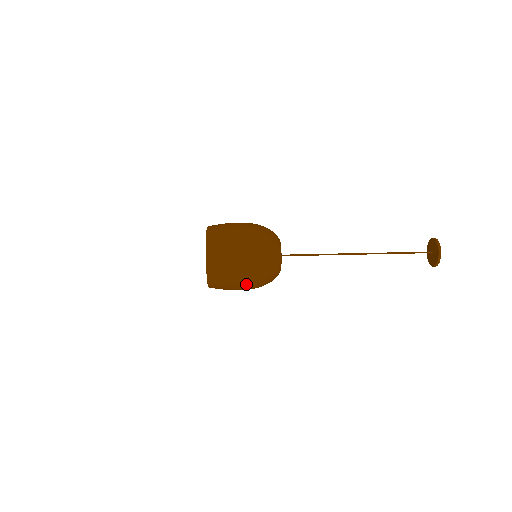
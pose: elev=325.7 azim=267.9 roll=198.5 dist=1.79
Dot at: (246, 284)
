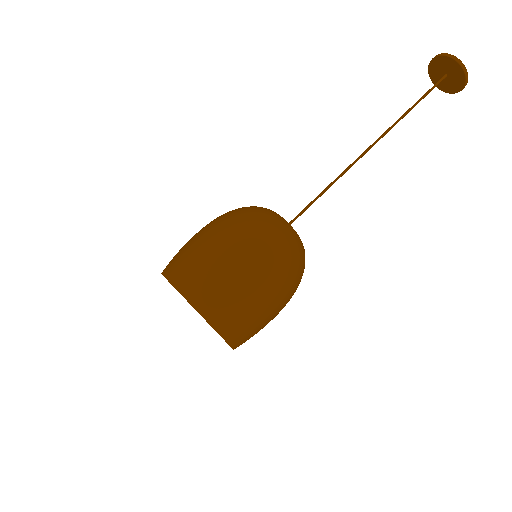
Dot at: occluded
